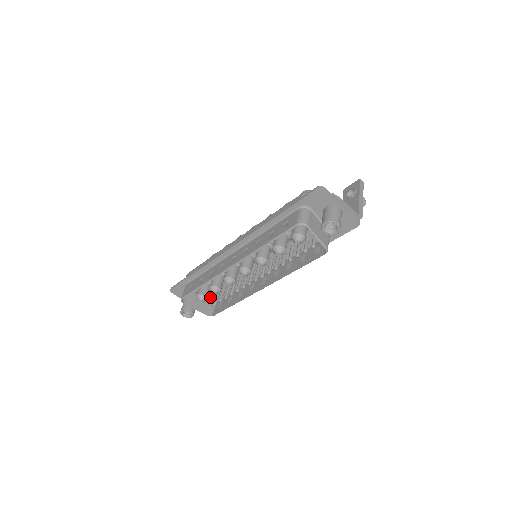
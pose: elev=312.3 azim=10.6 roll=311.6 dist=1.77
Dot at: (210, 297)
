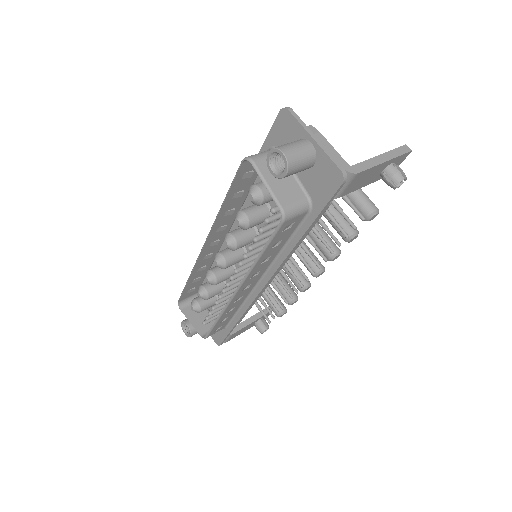
Dot at: occluded
